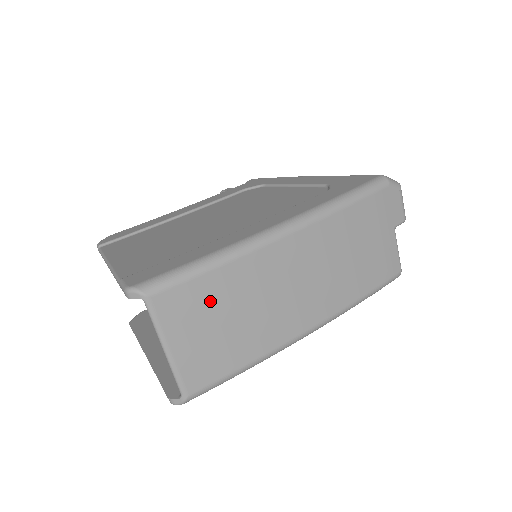
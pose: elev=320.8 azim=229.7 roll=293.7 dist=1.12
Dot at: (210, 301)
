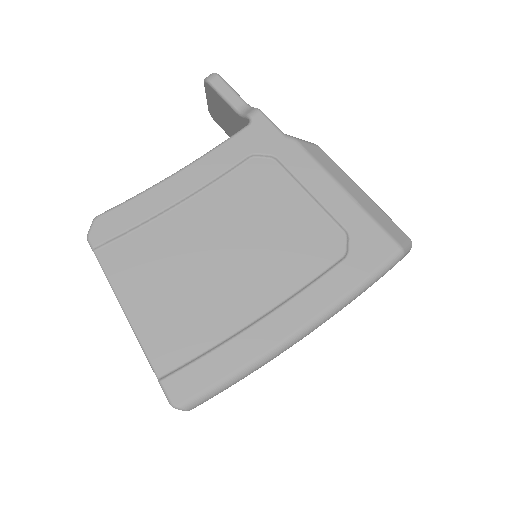
Dot at: occluded
